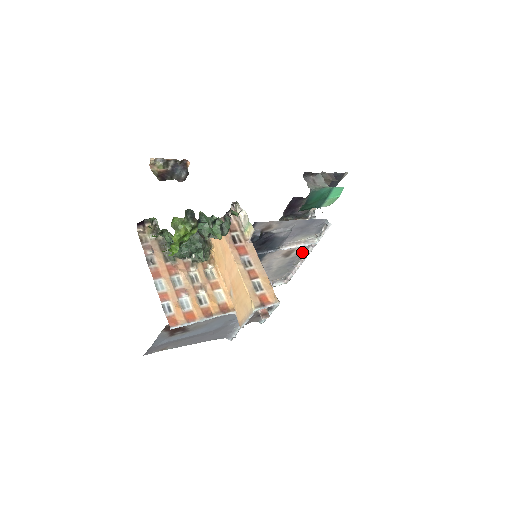
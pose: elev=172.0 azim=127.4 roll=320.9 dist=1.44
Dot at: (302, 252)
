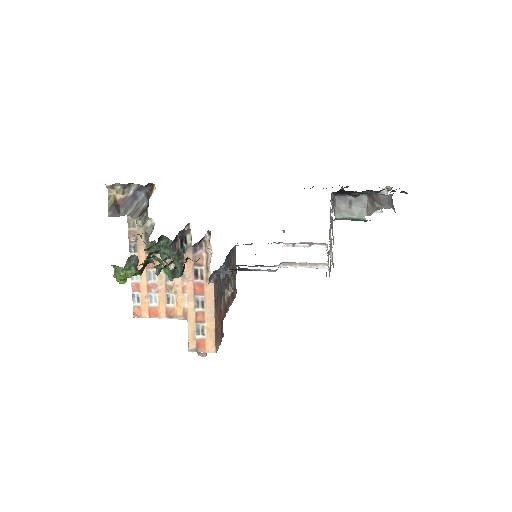
Dot at: occluded
